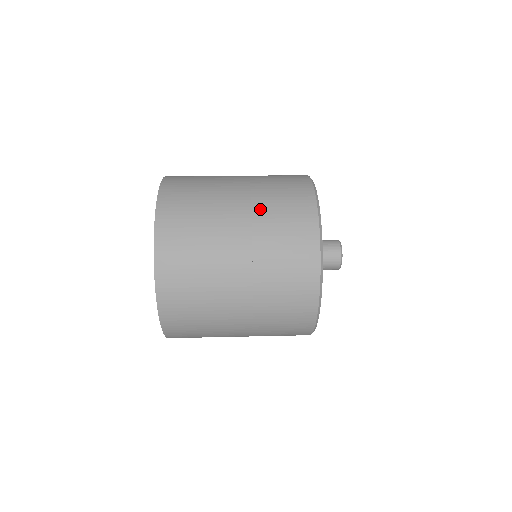
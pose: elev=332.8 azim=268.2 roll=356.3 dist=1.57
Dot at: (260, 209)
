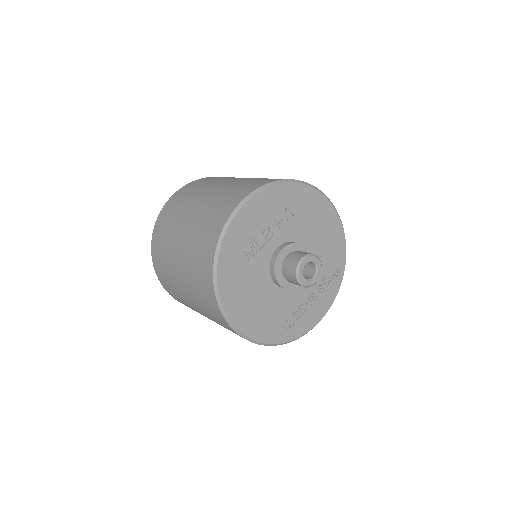
Dot at: (200, 215)
